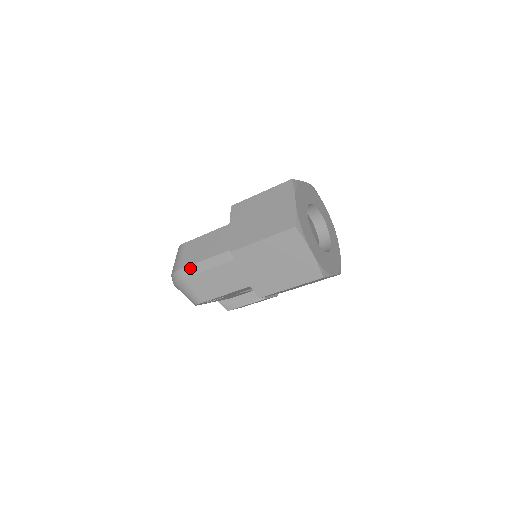
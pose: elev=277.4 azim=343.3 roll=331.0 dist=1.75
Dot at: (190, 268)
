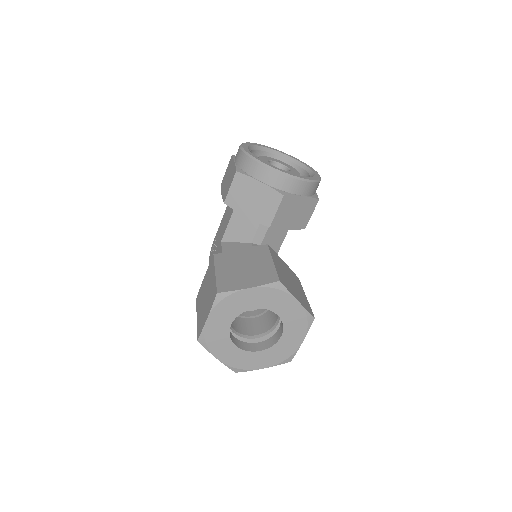
Dot at: occluded
